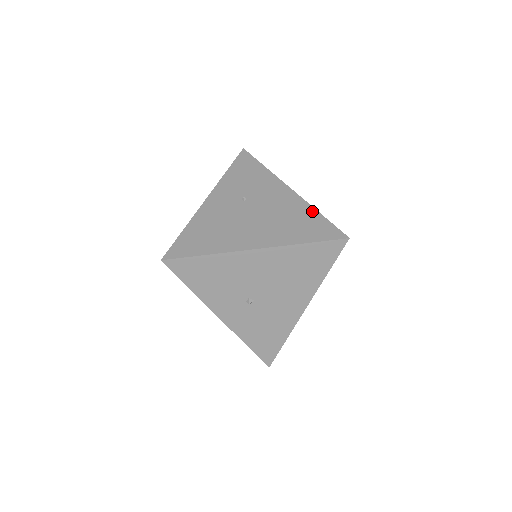
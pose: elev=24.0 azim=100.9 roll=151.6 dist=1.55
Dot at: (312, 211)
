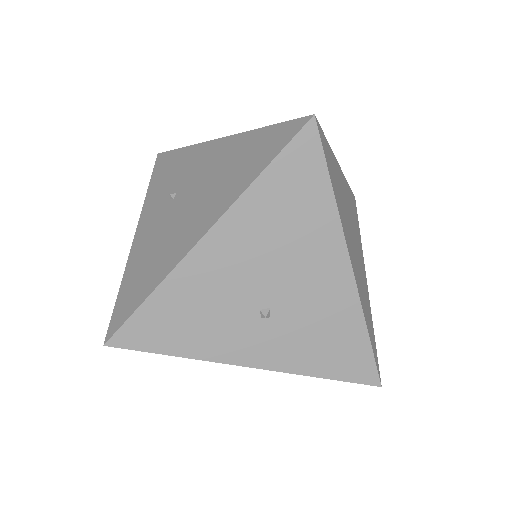
Dot at: (252, 135)
